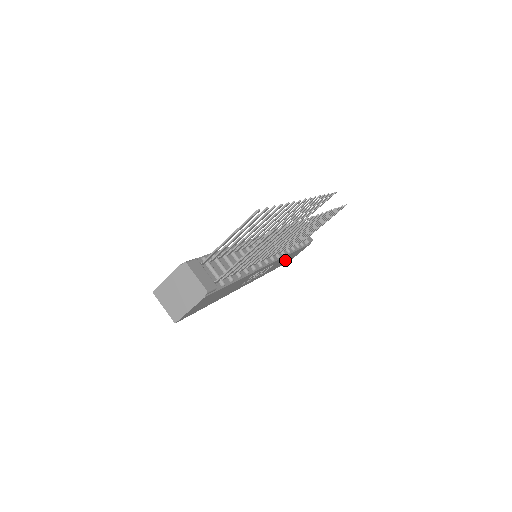
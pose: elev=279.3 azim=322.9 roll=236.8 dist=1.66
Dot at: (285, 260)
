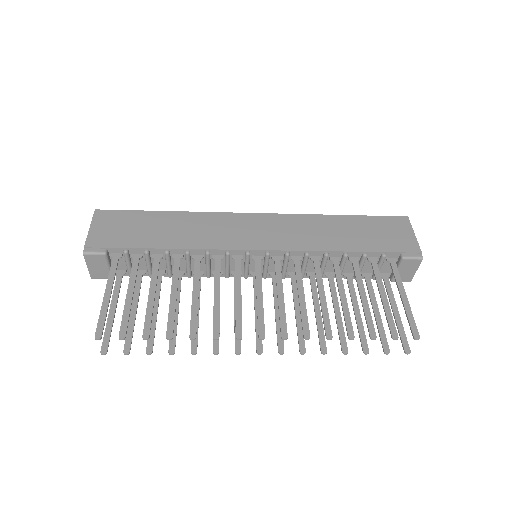
Dot at: occluded
